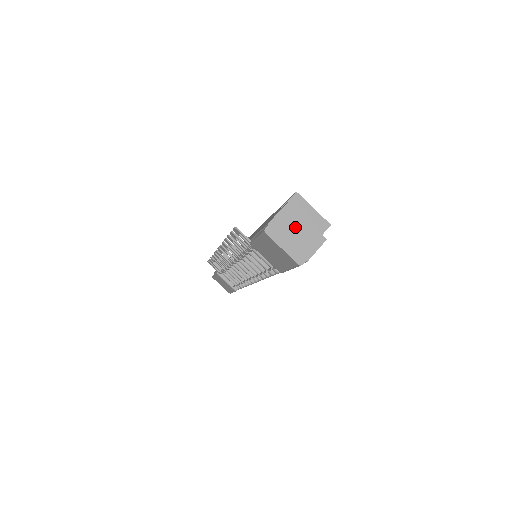
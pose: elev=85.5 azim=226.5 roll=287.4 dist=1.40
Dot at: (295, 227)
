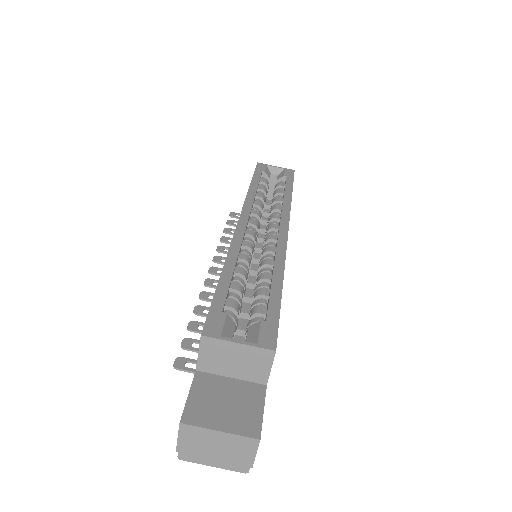
Dot at: (210, 443)
